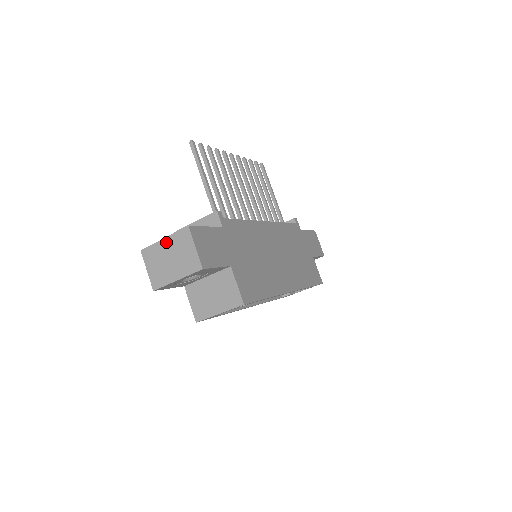
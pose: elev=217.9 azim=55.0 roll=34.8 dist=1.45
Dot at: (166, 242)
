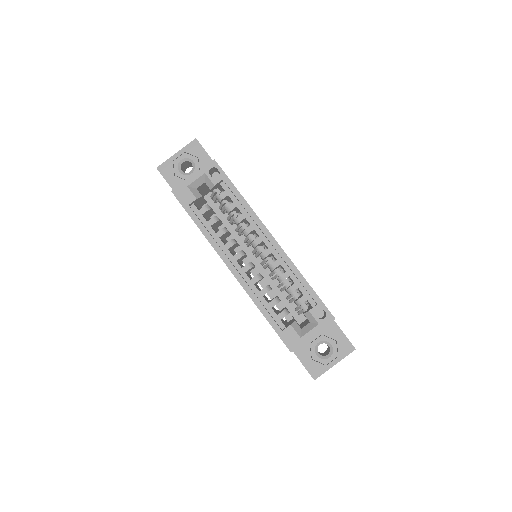
Dot at: occluded
